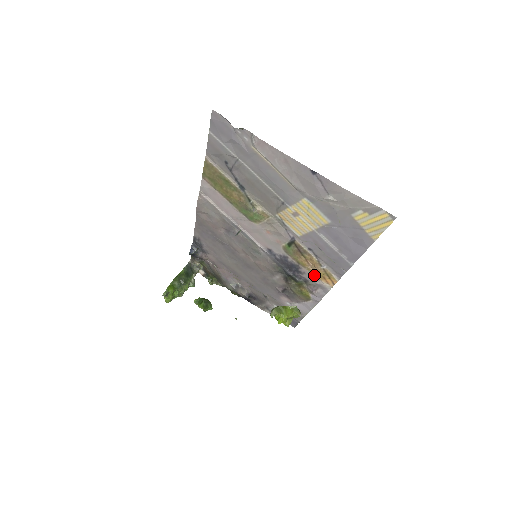
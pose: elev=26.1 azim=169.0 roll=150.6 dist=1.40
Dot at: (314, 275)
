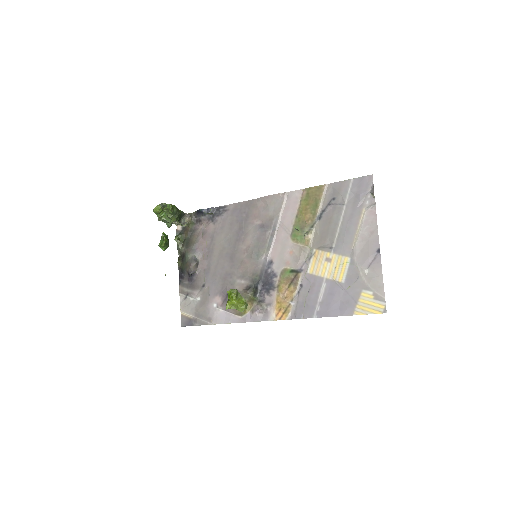
Dot at: (275, 302)
